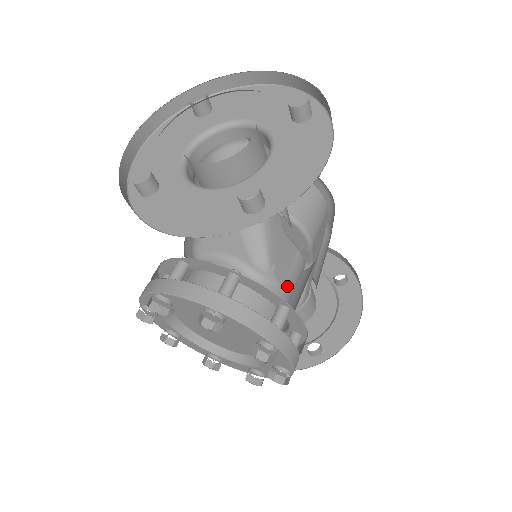
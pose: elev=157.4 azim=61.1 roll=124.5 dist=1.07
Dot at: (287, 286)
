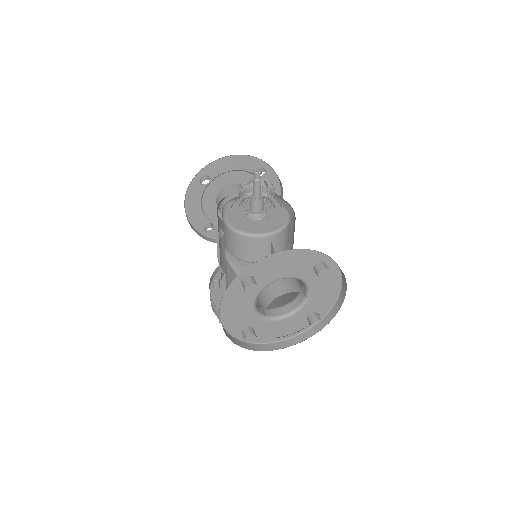
Dot at: occluded
